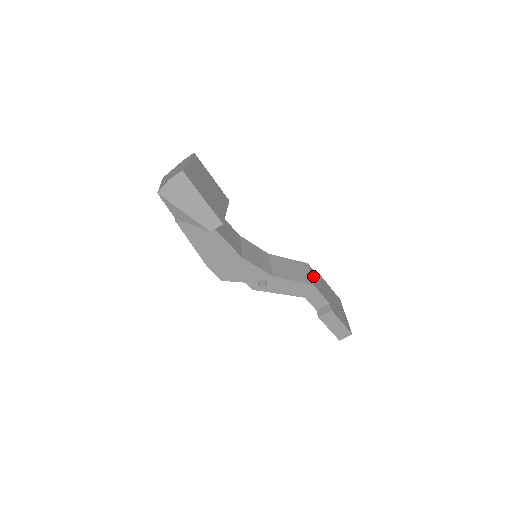
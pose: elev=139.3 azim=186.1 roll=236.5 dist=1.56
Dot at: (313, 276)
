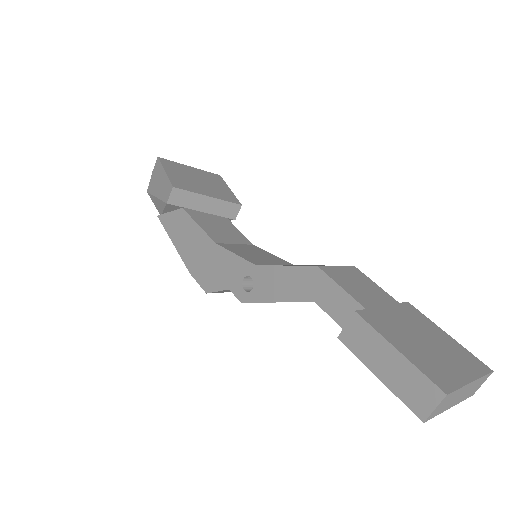
Dot at: (346, 273)
